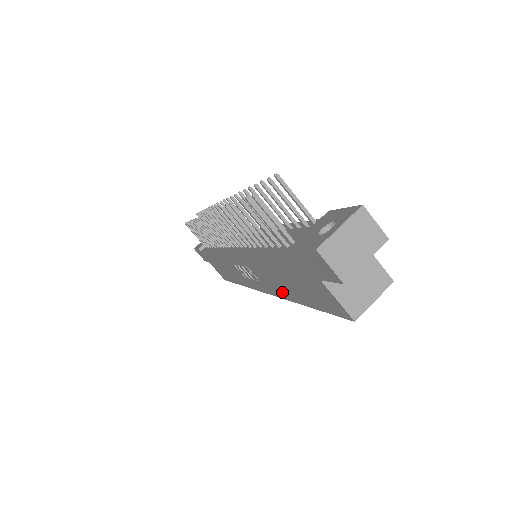
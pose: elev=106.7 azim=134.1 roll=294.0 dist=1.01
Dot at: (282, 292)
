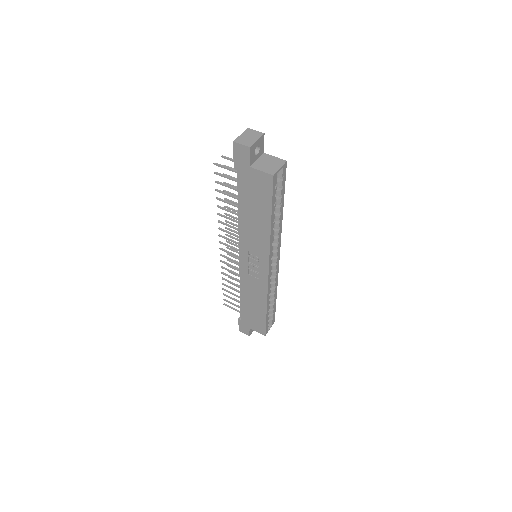
Dot at: (264, 236)
